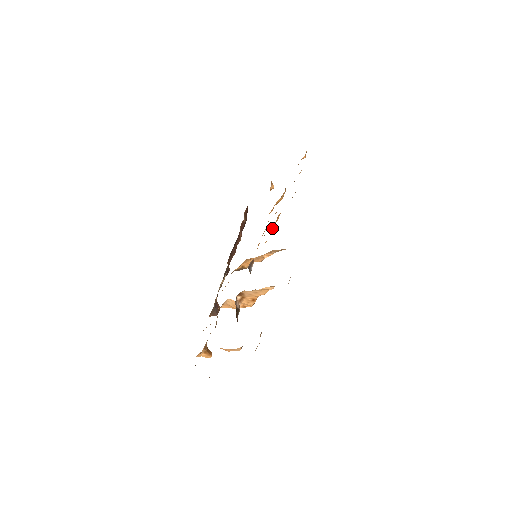
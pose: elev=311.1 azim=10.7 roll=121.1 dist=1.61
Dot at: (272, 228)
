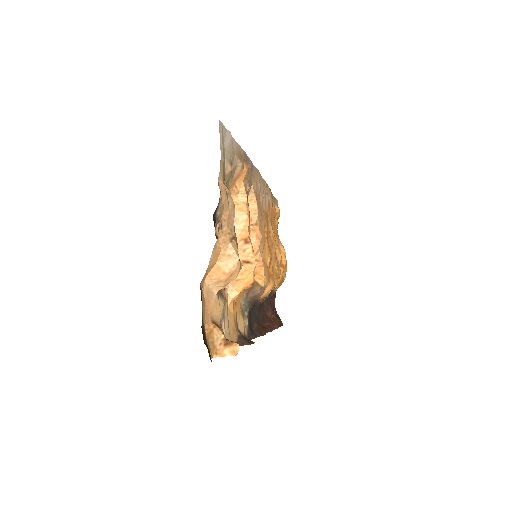
Dot at: (272, 249)
